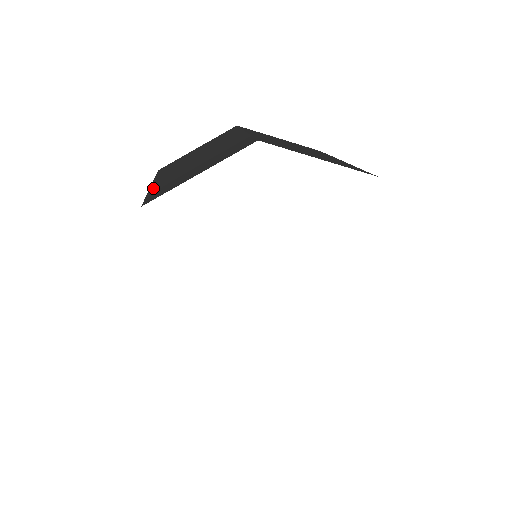
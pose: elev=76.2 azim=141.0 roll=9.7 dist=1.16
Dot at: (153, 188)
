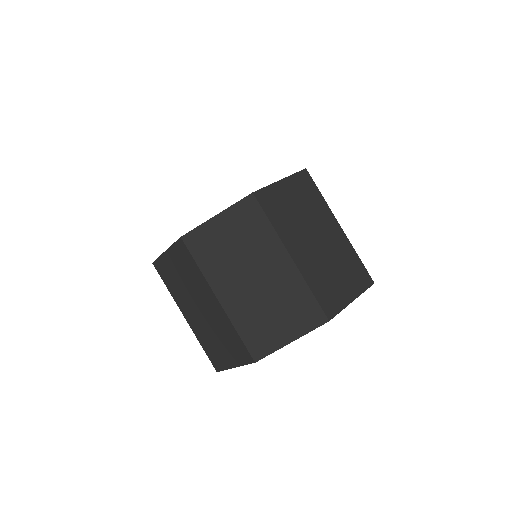
Dot at: (234, 319)
